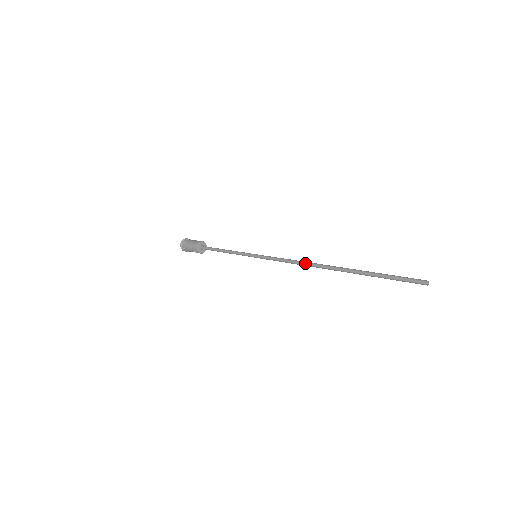
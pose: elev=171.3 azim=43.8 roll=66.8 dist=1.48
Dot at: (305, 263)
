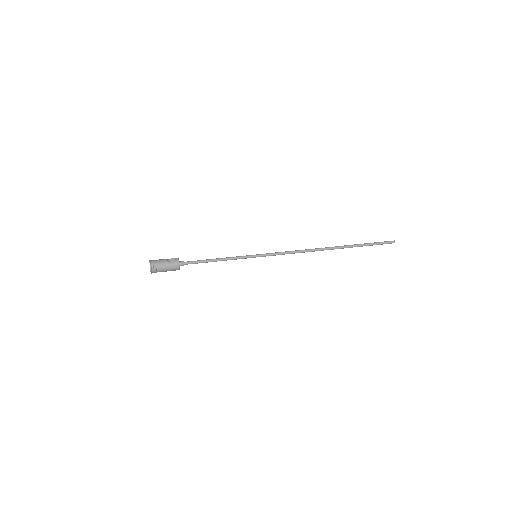
Dot at: (310, 251)
